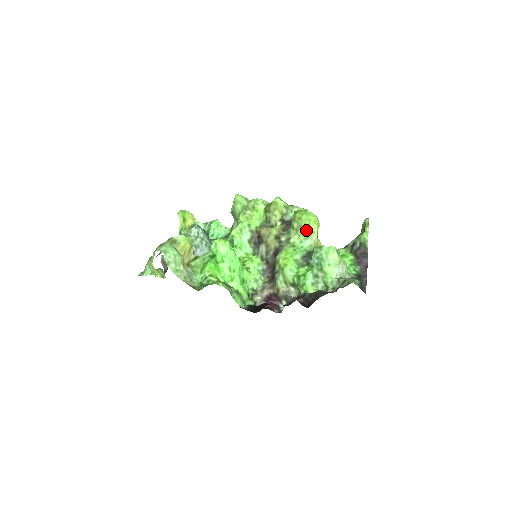
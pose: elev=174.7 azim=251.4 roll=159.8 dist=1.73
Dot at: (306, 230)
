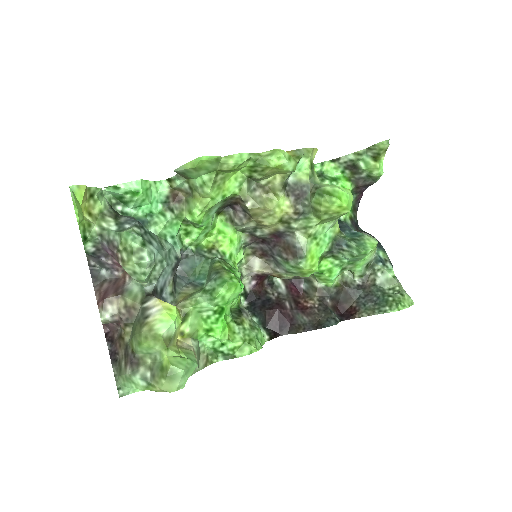
Dot at: (337, 218)
